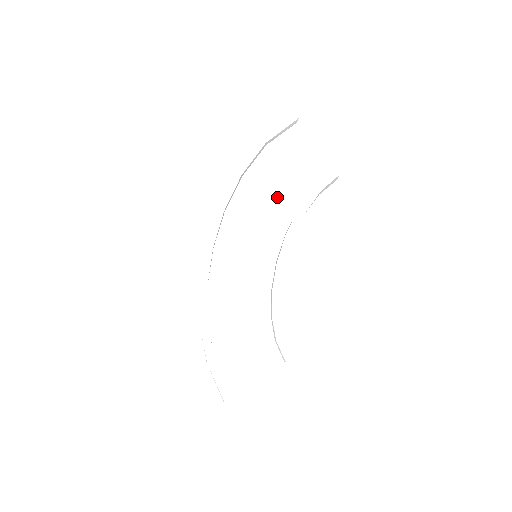
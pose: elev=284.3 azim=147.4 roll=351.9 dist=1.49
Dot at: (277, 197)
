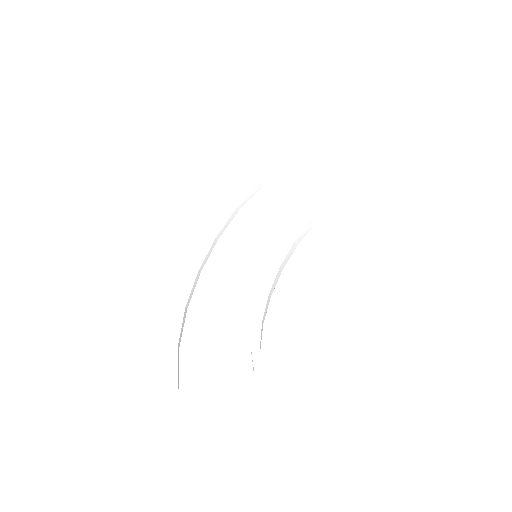
Dot at: (291, 205)
